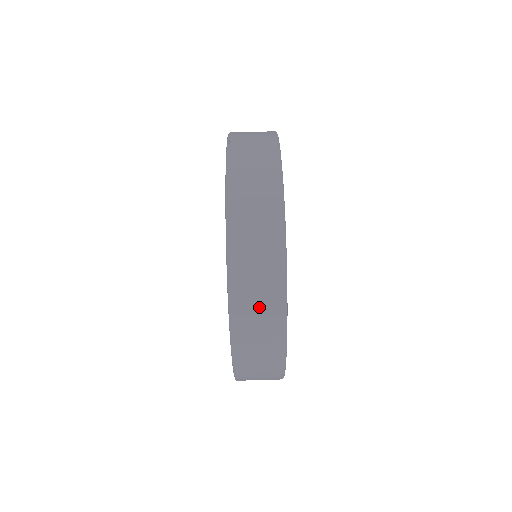
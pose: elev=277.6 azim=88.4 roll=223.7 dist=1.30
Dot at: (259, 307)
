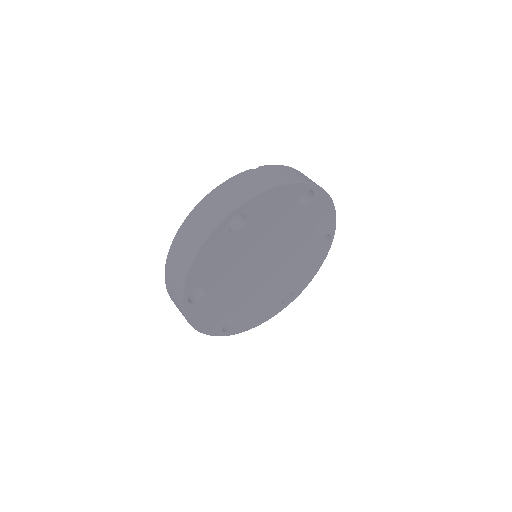
Dot at: (177, 266)
